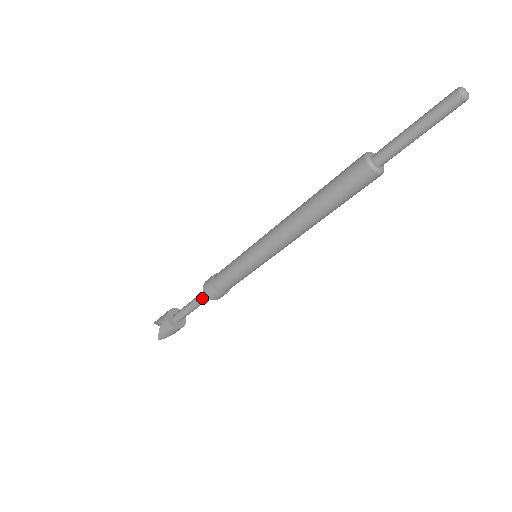
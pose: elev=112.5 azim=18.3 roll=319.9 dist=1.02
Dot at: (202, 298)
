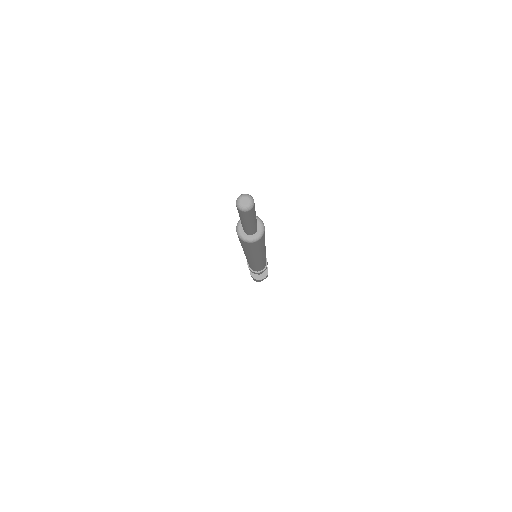
Dot at: occluded
